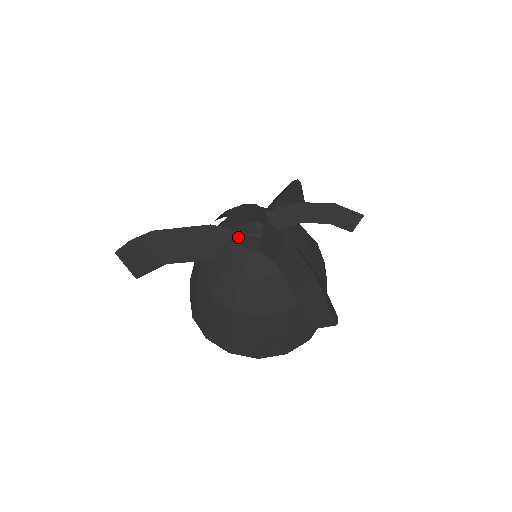
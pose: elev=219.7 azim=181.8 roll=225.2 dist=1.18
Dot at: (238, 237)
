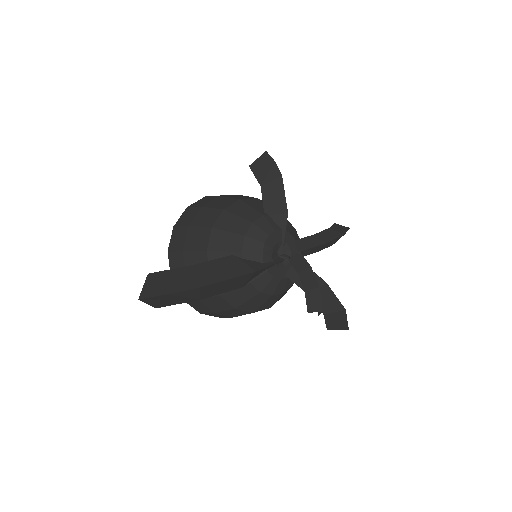
Dot at: (269, 269)
